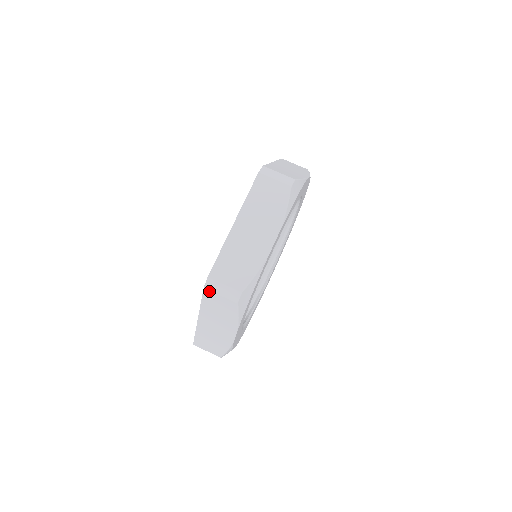
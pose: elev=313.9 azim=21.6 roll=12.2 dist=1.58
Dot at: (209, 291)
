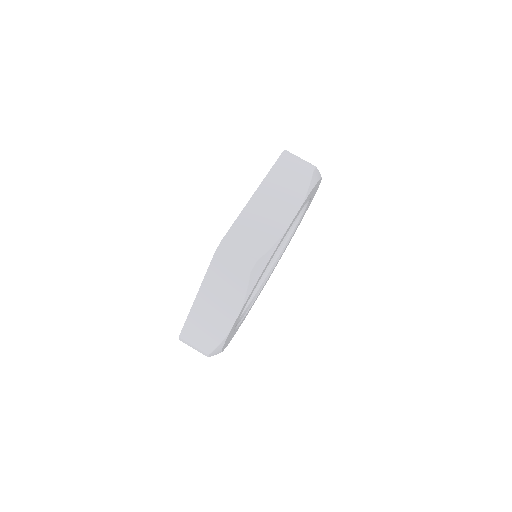
Dot at: (220, 257)
